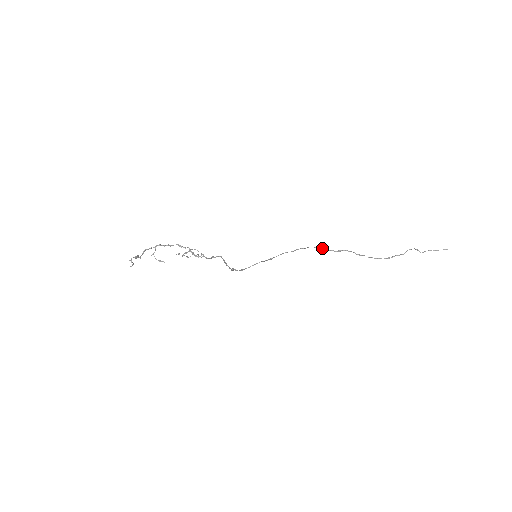
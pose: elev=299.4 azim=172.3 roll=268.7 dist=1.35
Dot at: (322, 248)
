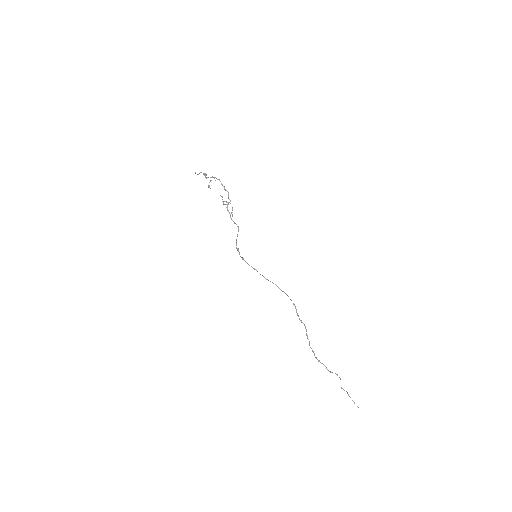
Dot at: occluded
